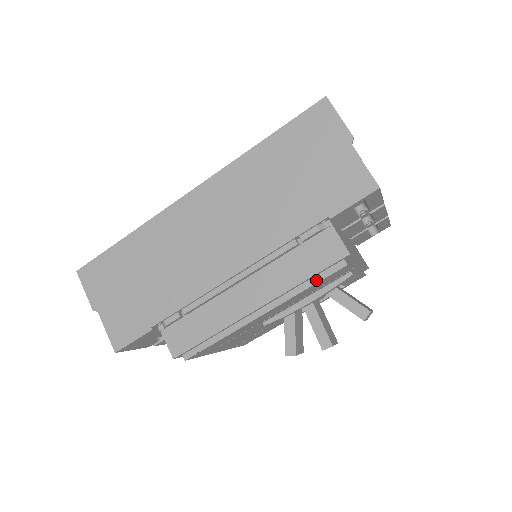
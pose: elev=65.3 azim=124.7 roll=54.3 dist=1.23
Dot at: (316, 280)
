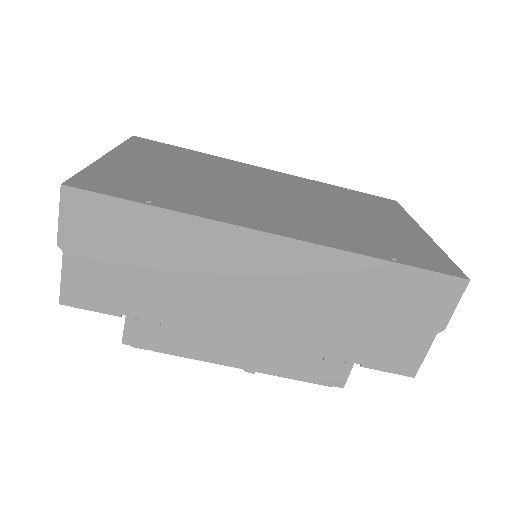
Dot at: (301, 379)
